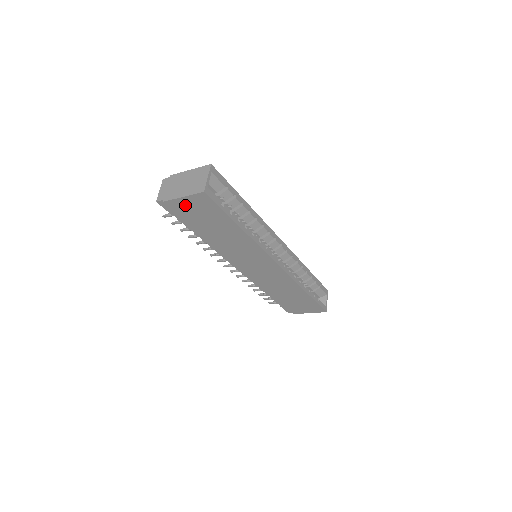
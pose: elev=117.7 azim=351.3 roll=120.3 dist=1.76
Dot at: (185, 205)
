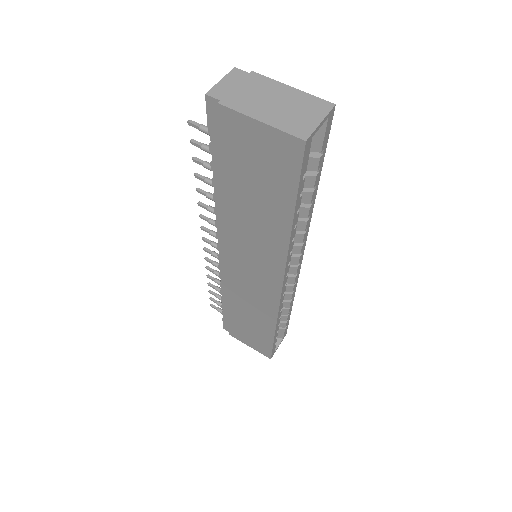
Dot at: (249, 135)
